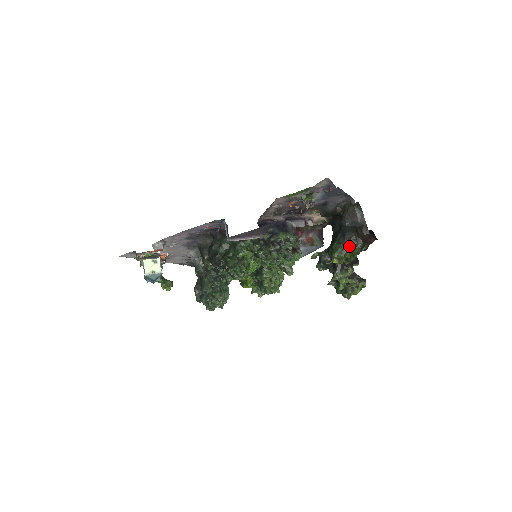
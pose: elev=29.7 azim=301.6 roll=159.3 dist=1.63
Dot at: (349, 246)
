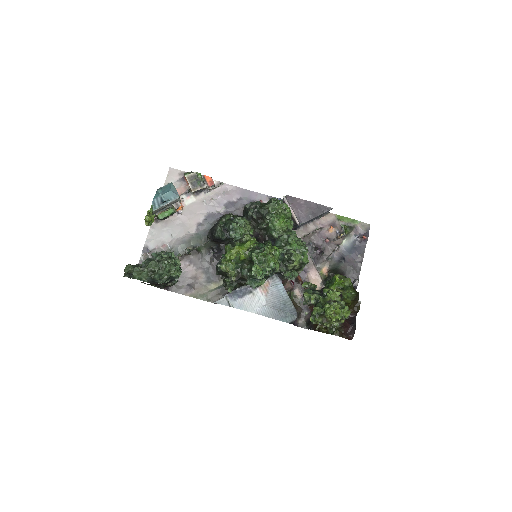
Dot at: occluded
